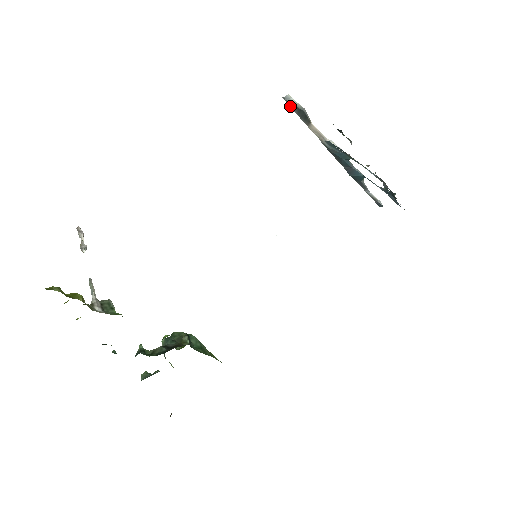
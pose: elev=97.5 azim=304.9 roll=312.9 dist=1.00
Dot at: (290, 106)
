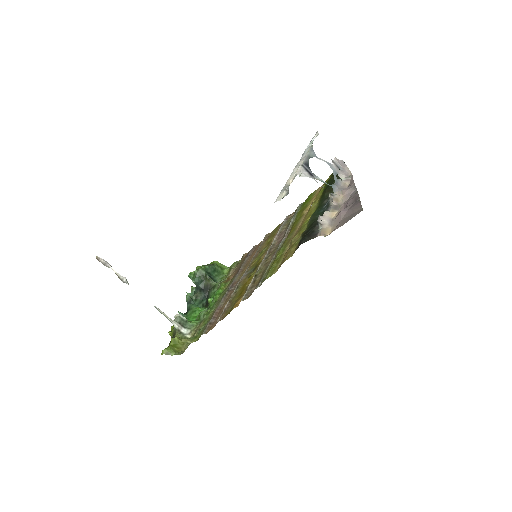
Dot at: (278, 197)
